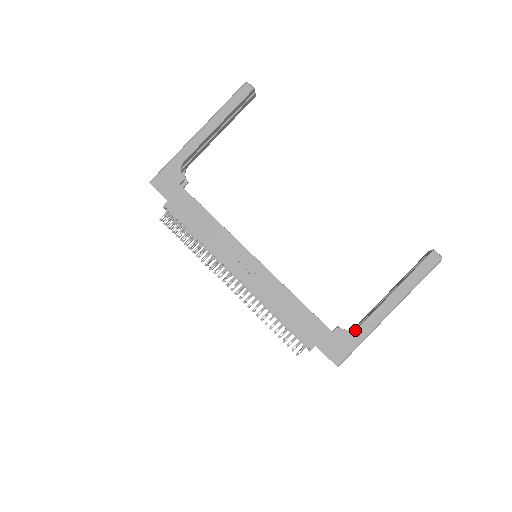
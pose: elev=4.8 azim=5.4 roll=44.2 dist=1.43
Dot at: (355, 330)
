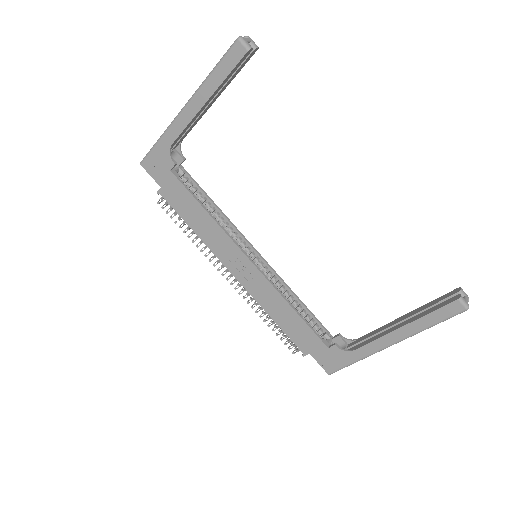
Dot at: (351, 351)
